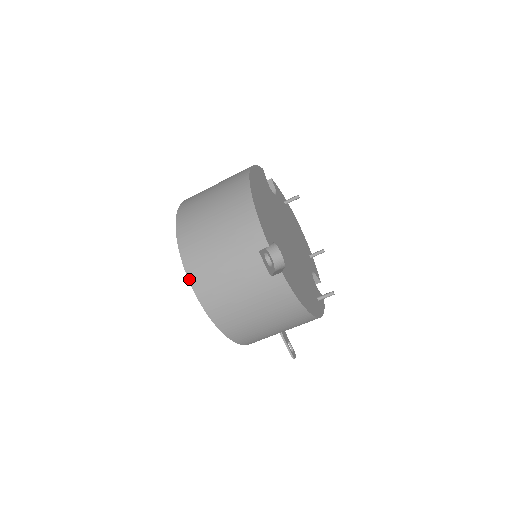
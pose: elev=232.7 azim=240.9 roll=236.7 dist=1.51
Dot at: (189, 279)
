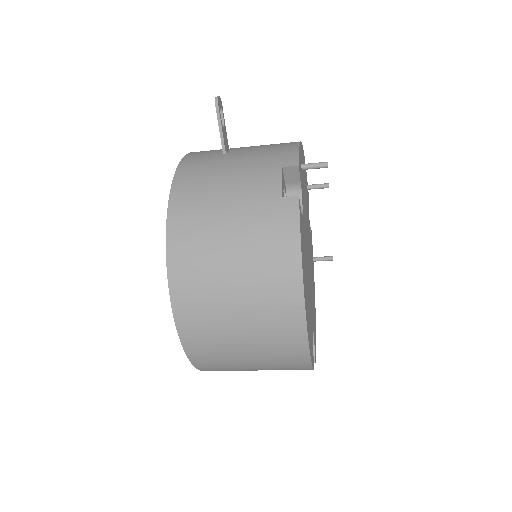
Dot at: occluded
